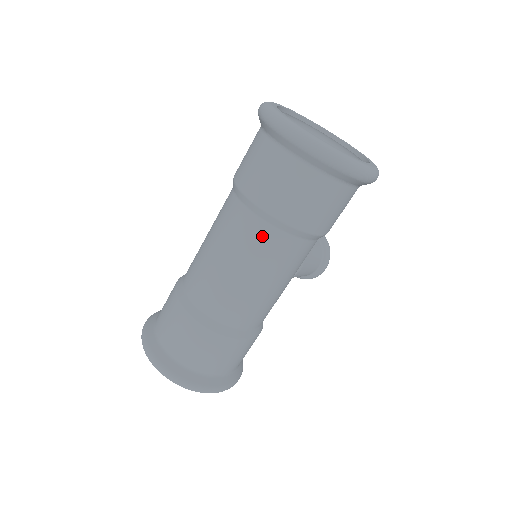
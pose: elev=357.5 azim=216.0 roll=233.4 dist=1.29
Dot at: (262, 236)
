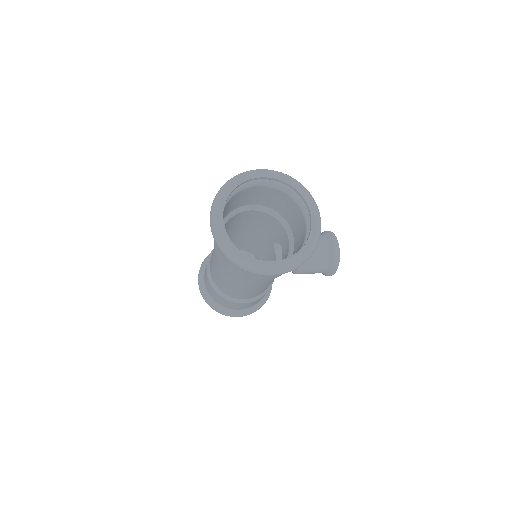
Dot at: (222, 265)
